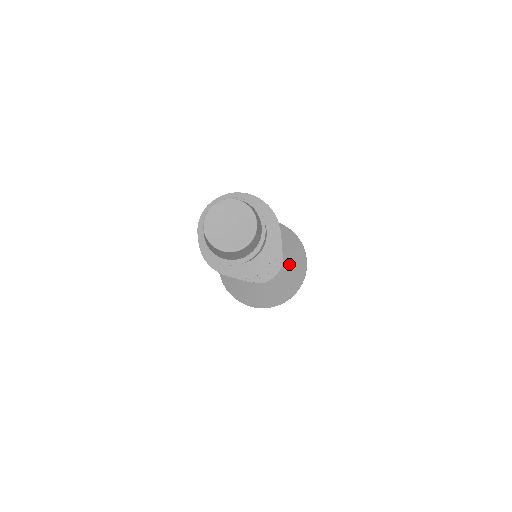
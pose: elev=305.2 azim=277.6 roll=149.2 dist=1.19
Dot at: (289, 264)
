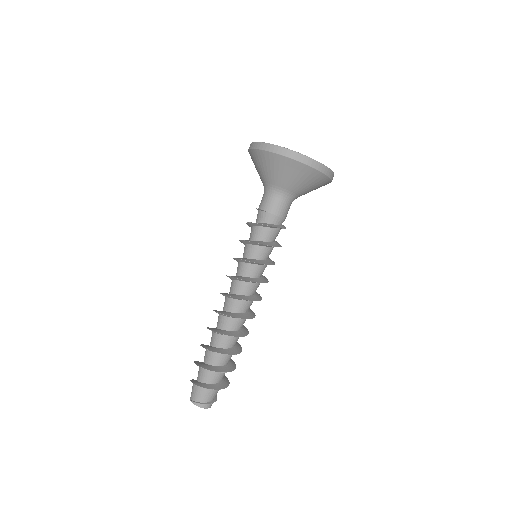
Dot at: occluded
